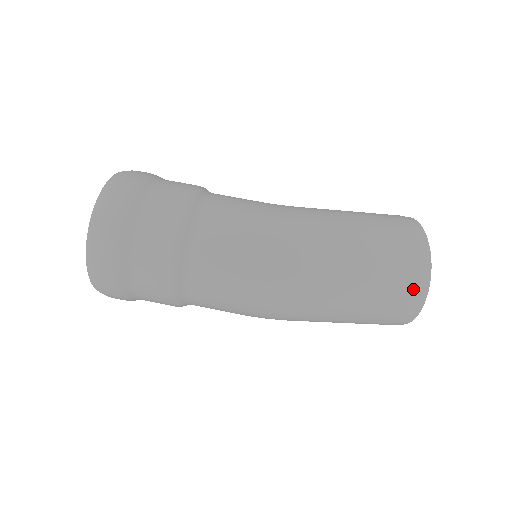
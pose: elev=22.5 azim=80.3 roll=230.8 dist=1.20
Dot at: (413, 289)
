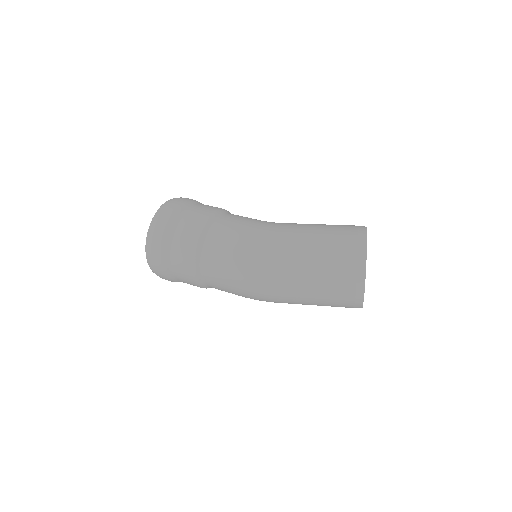
Dot at: (352, 292)
